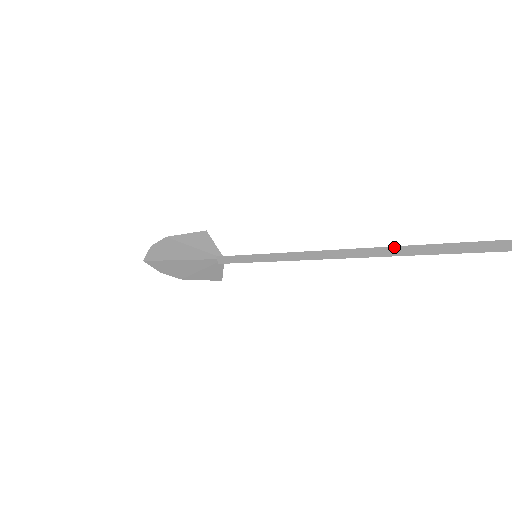
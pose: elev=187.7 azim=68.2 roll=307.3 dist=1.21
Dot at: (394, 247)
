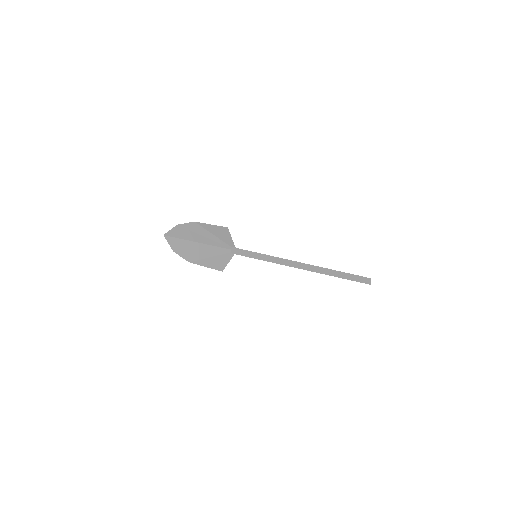
Dot at: (330, 269)
